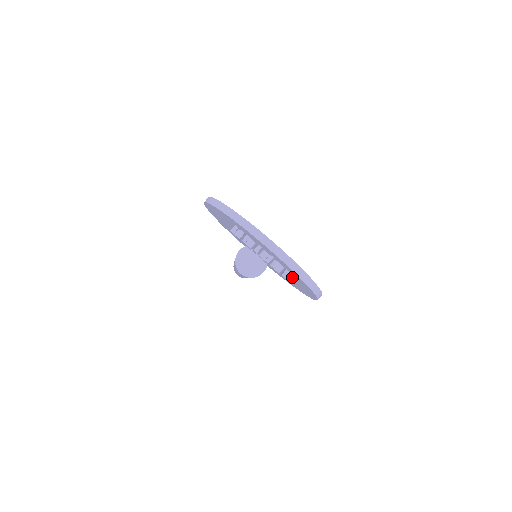
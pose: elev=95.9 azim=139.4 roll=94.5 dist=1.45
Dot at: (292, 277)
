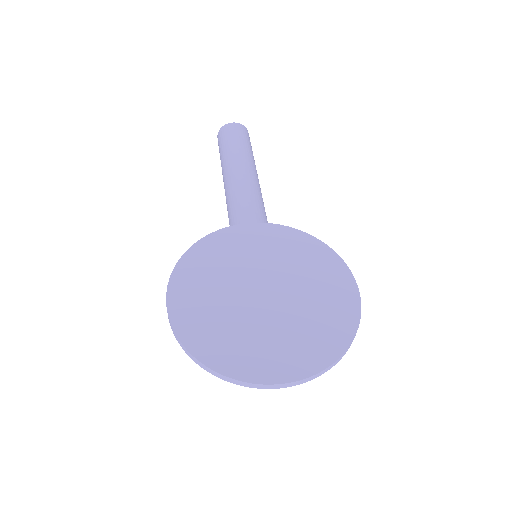
Dot at: occluded
